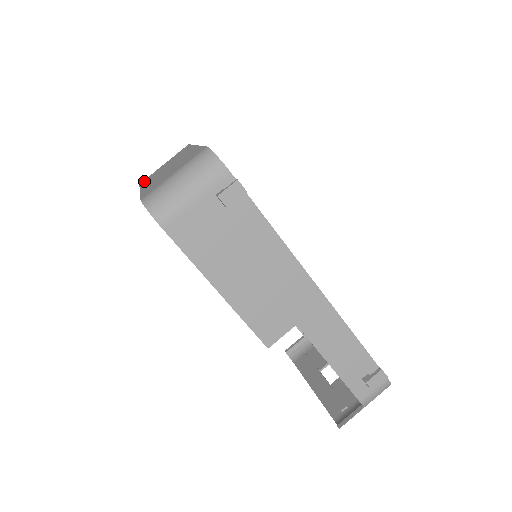
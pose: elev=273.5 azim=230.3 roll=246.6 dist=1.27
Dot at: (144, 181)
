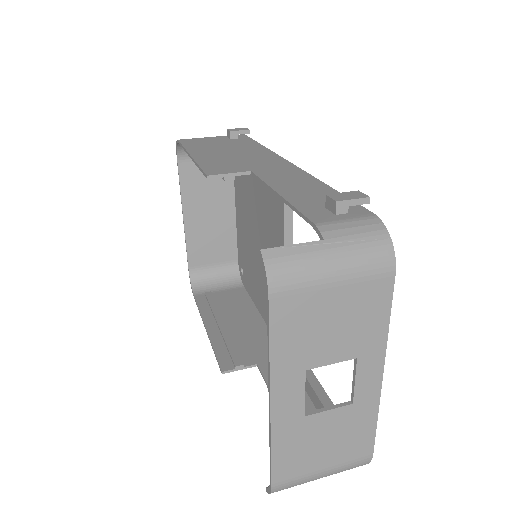
Dot at: (193, 257)
